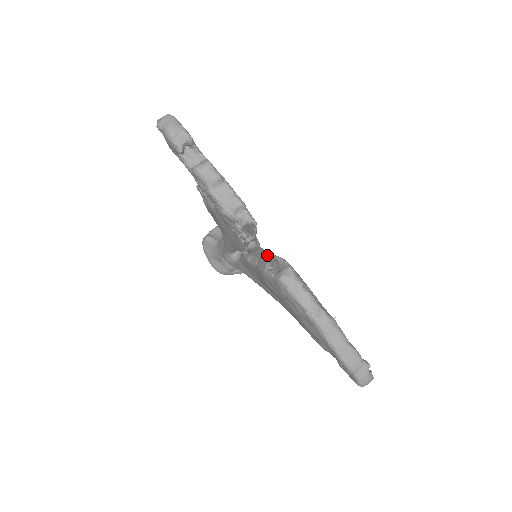
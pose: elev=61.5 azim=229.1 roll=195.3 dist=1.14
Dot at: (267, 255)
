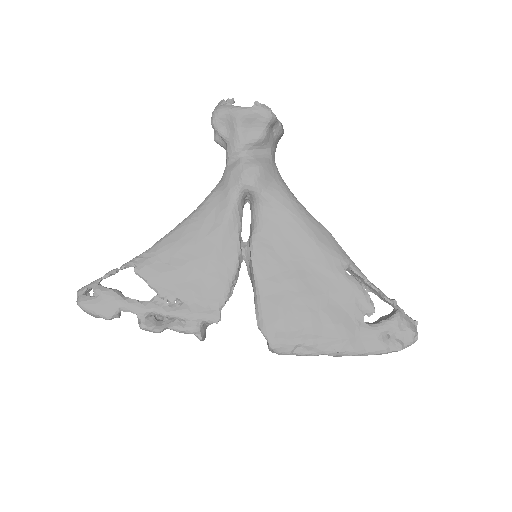
Dot at: occluded
